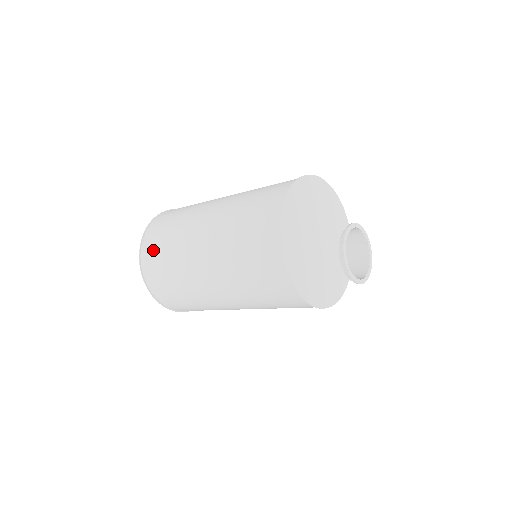
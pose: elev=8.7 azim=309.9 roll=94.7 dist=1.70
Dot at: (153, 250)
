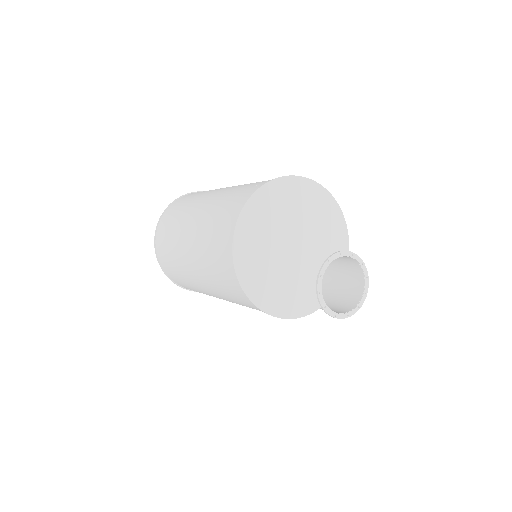
Dot at: (169, 214)
